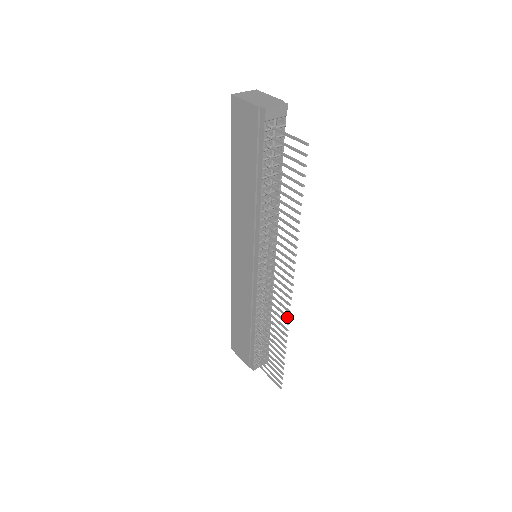
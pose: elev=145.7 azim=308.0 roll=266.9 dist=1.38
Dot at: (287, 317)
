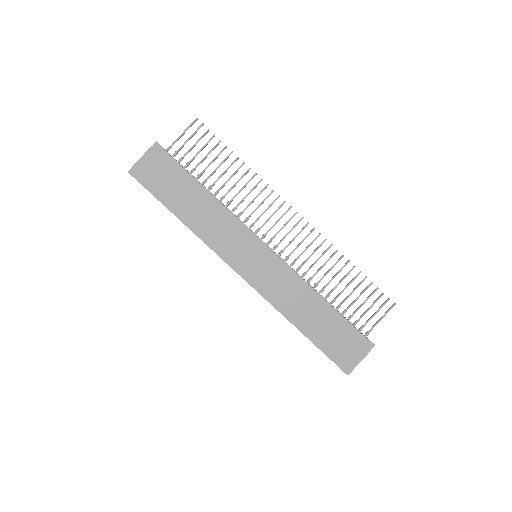
Dot at: (319, 235)
